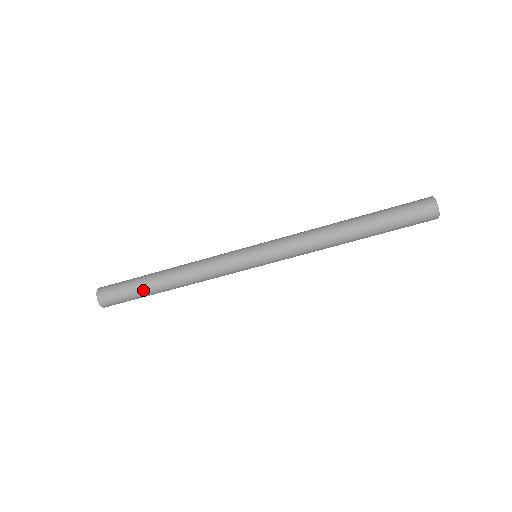
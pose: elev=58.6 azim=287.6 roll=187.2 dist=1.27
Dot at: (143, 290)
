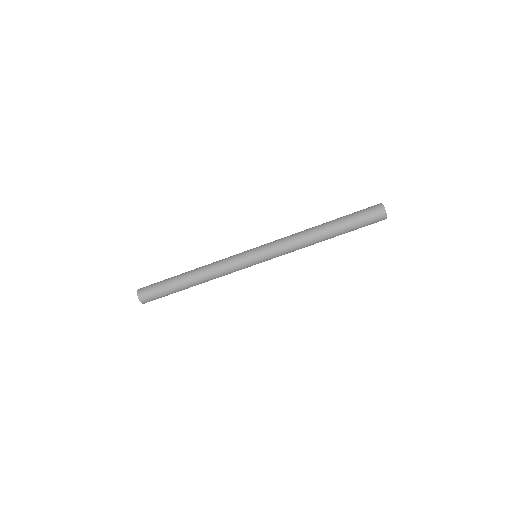
Dot at: (175, 291)
